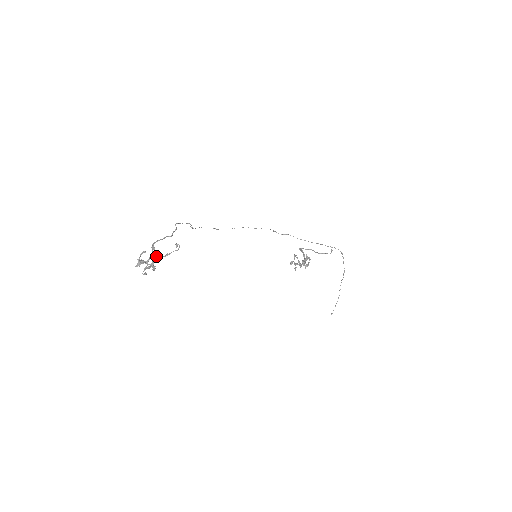
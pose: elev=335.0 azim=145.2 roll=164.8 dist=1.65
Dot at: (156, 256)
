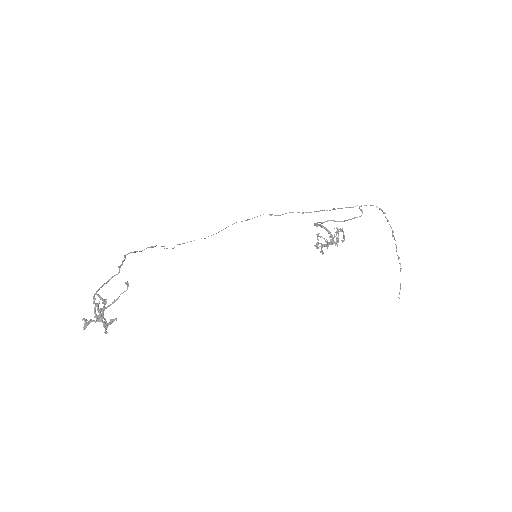
Dot at: (100, 308)
